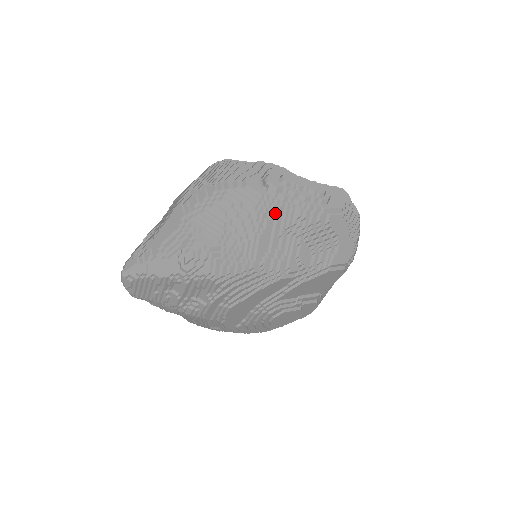
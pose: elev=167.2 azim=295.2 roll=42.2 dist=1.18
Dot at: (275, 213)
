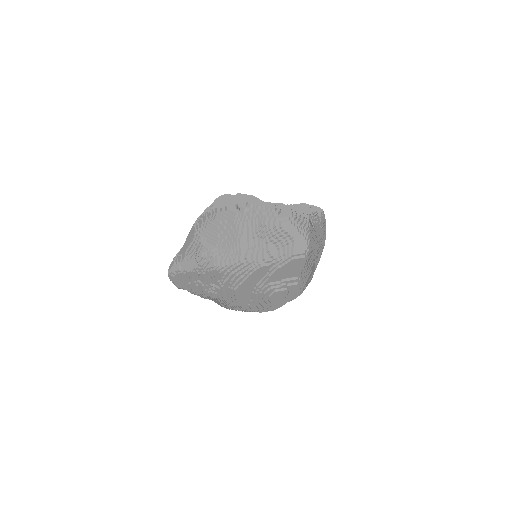
Dot at: (246, 224)
